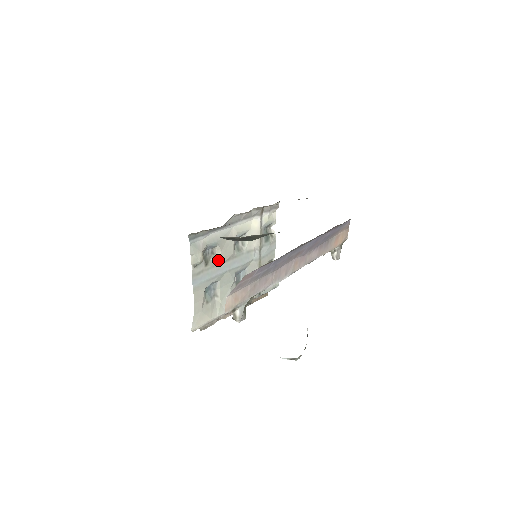
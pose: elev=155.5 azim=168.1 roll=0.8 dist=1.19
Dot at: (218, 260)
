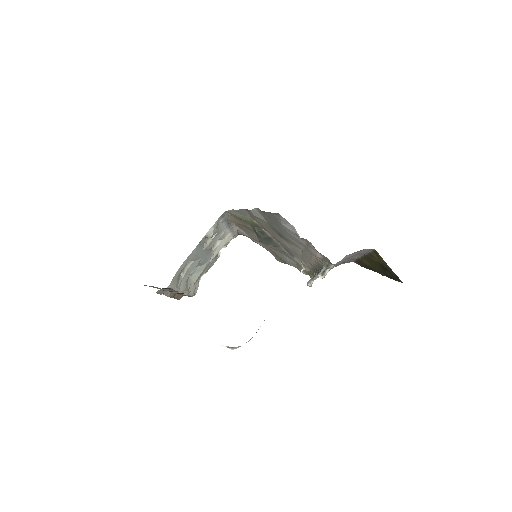
Dot at: (207, 245)
